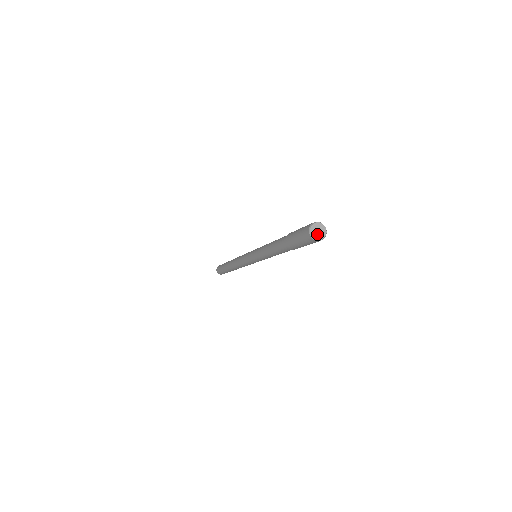
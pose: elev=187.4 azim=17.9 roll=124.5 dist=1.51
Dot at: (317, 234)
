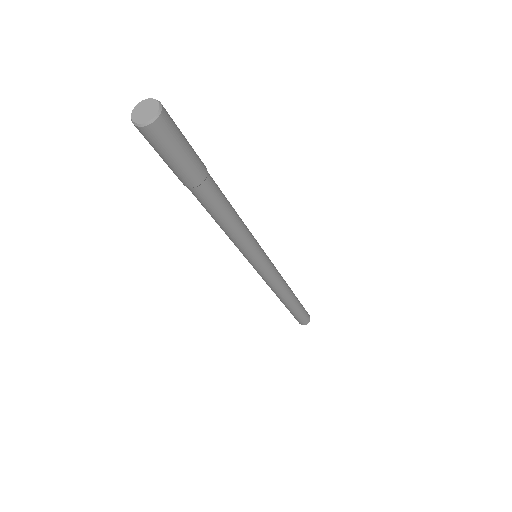
Dot at: (145, 116)
